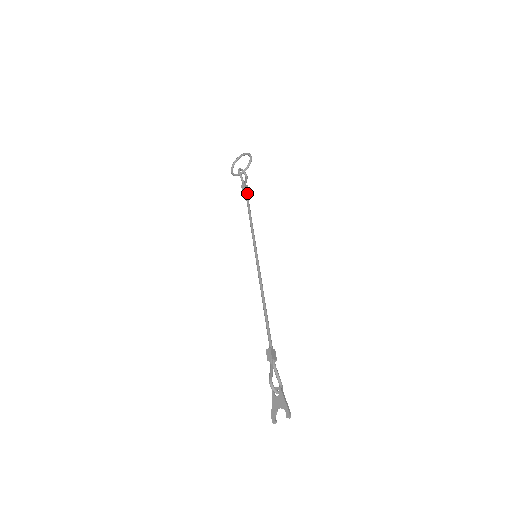
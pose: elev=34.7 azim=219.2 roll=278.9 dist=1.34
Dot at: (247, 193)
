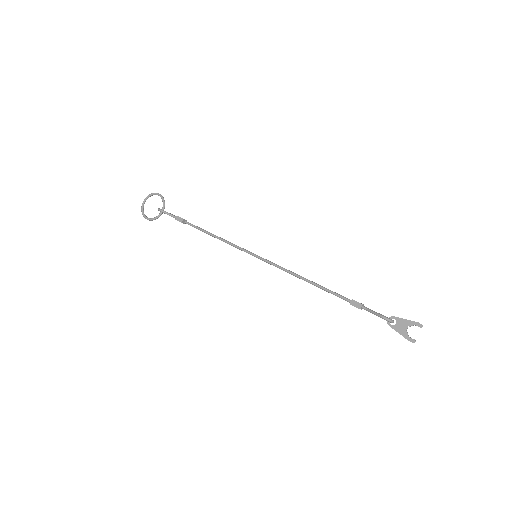
Dot at: (187, 222)
